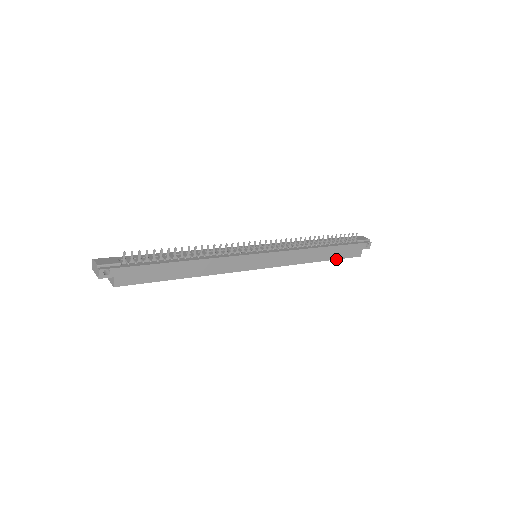
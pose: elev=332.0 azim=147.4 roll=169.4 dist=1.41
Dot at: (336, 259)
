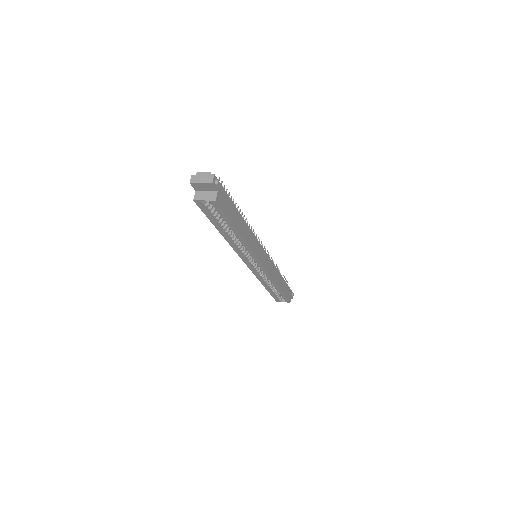
Dot at: (284, 294)
